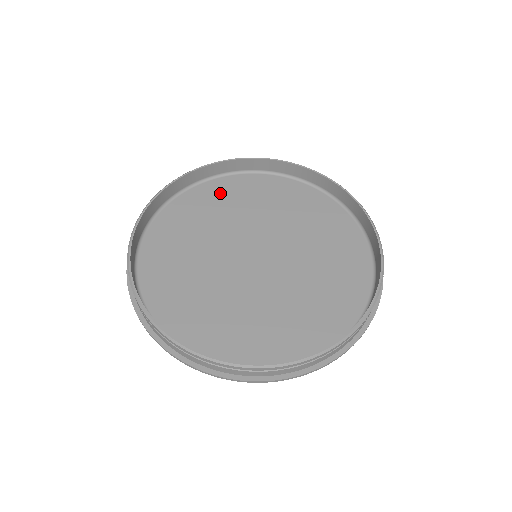
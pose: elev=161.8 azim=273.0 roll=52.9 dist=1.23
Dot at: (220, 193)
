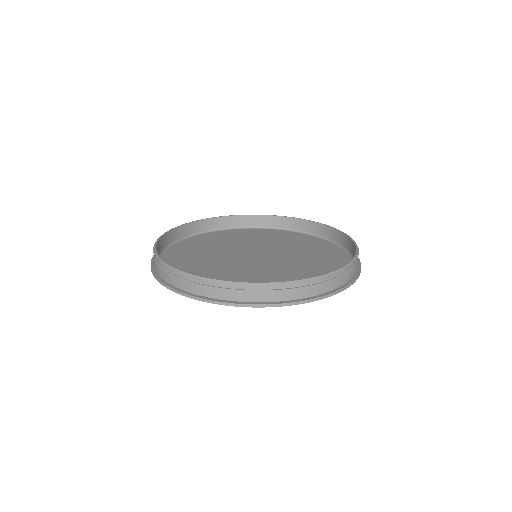
Dot at: (201, 241)
